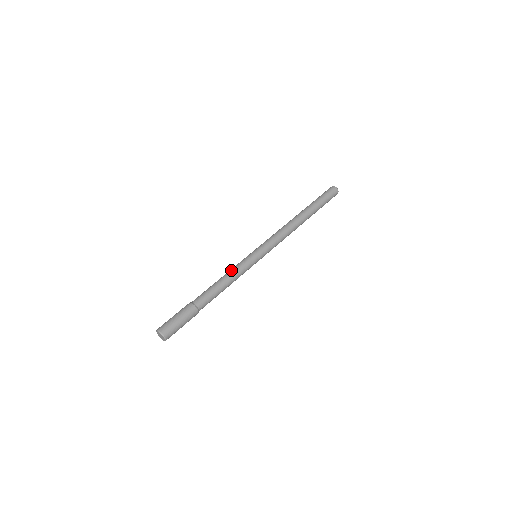
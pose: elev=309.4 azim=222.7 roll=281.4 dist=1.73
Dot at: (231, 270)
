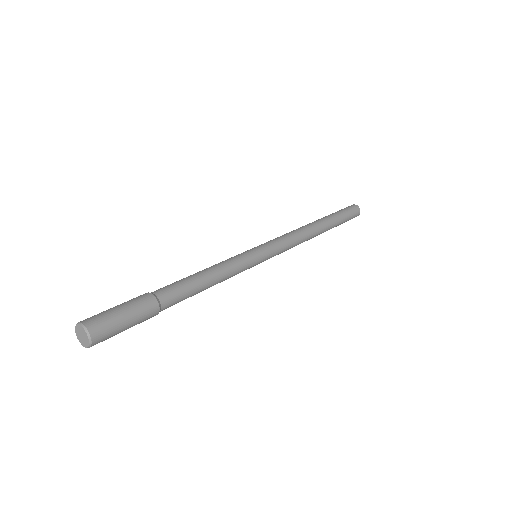
Dot at: occluded
